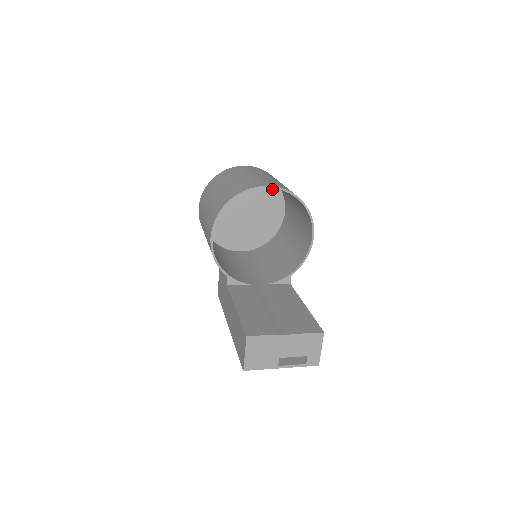
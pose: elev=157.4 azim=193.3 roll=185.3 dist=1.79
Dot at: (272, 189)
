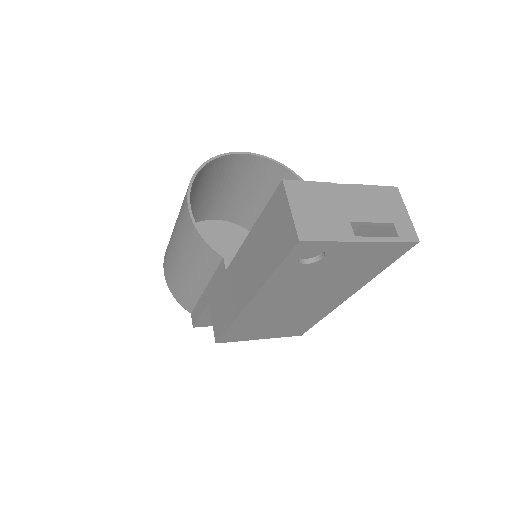
Dot at: occluded
